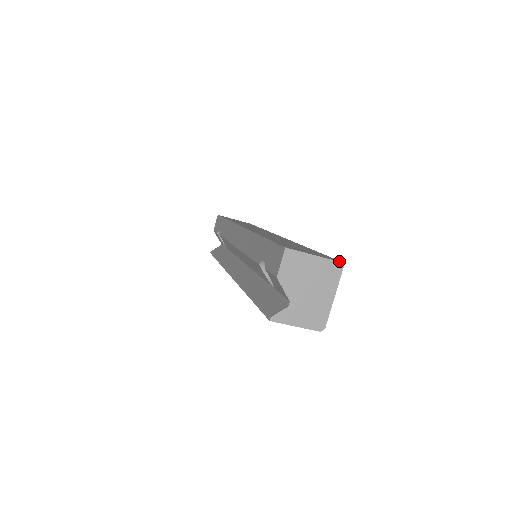
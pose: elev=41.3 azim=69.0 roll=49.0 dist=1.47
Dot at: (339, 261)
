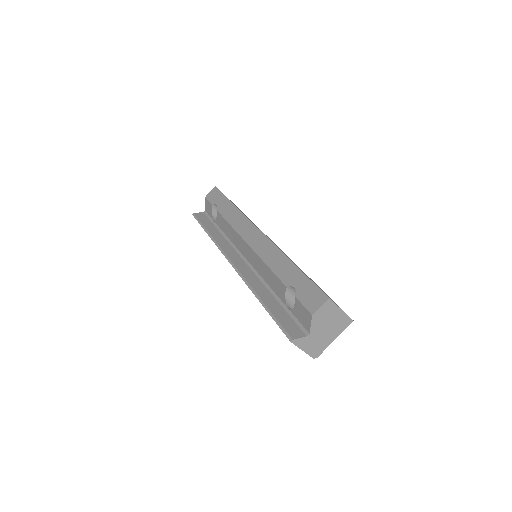
Dot at: occluded
